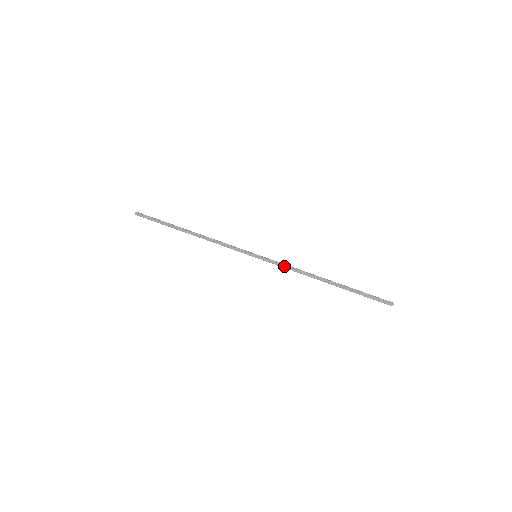
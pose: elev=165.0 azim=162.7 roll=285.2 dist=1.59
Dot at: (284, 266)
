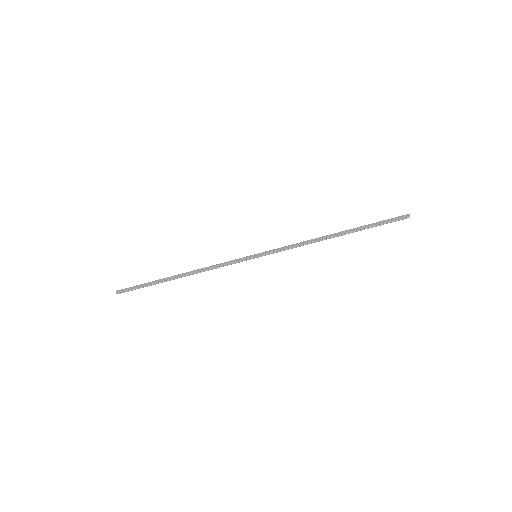
Dot at: (288, 246)
